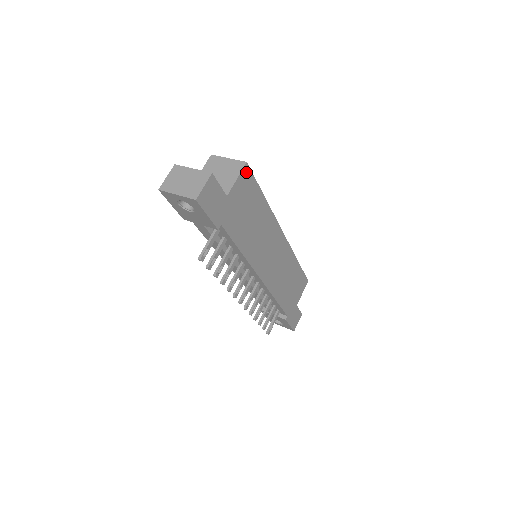
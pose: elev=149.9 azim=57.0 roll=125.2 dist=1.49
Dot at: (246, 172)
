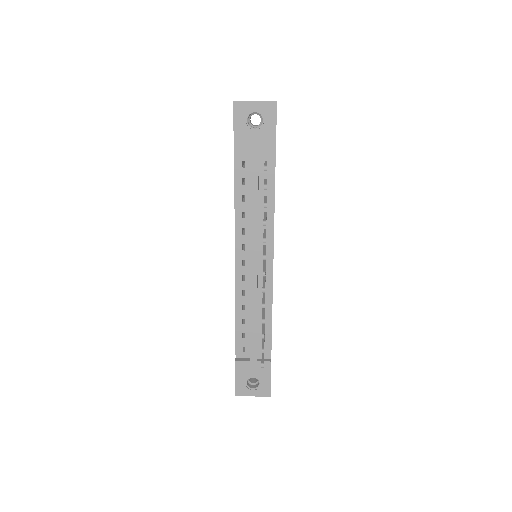
Dot at: occluded
